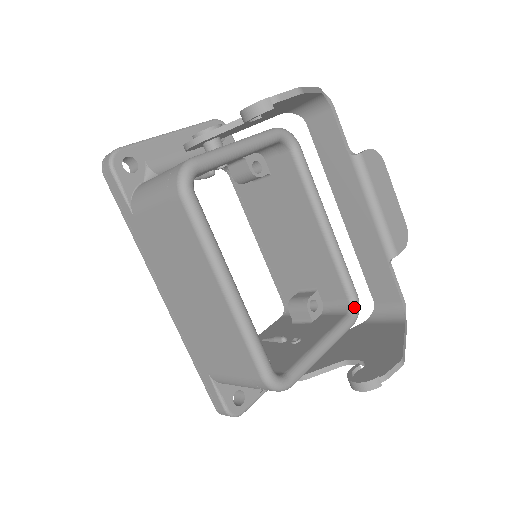
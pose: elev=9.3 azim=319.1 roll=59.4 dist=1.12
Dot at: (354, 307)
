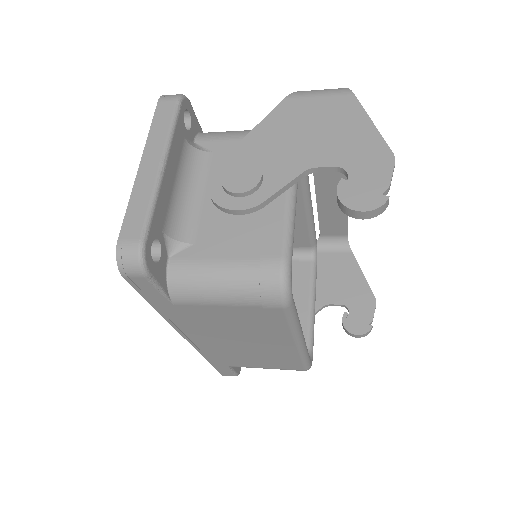
Dot at: (316, 252)
